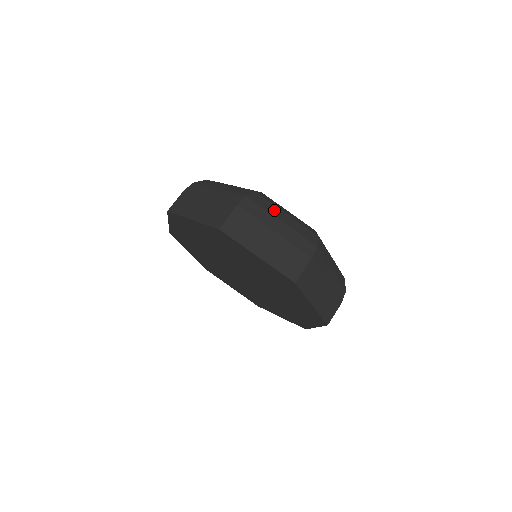
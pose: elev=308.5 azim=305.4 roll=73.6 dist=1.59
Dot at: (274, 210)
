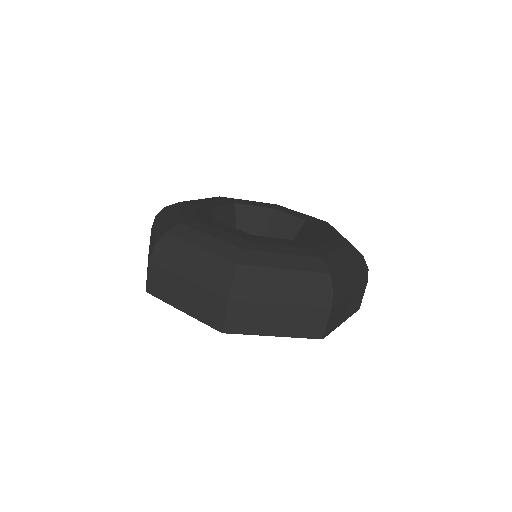
Dot at: (270, 277)
